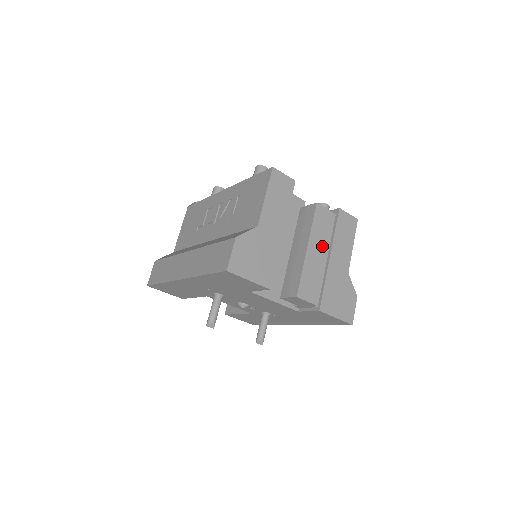
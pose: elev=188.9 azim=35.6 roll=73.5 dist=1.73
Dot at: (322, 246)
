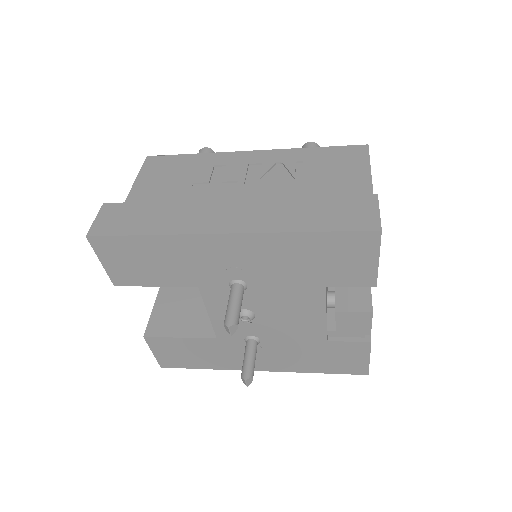
Dot at: occluded
